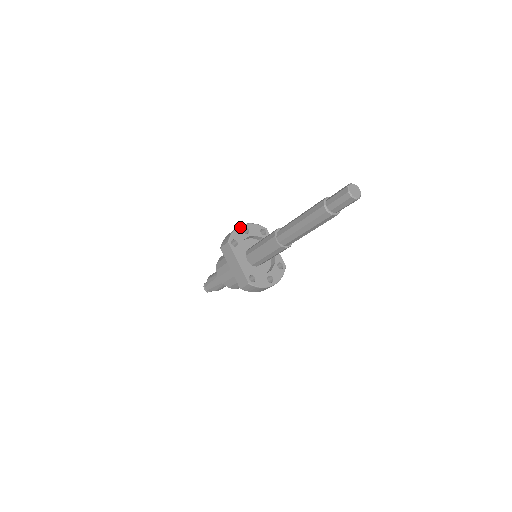
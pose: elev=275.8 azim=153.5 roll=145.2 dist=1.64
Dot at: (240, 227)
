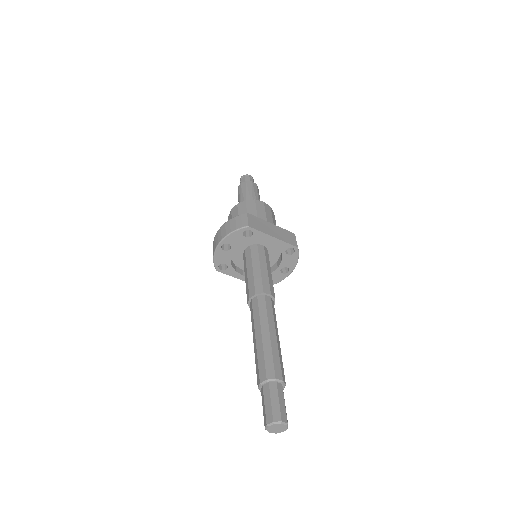
Dot at: (217, 249)
